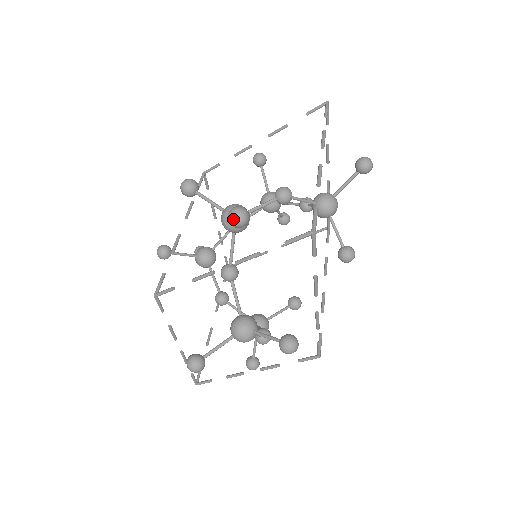
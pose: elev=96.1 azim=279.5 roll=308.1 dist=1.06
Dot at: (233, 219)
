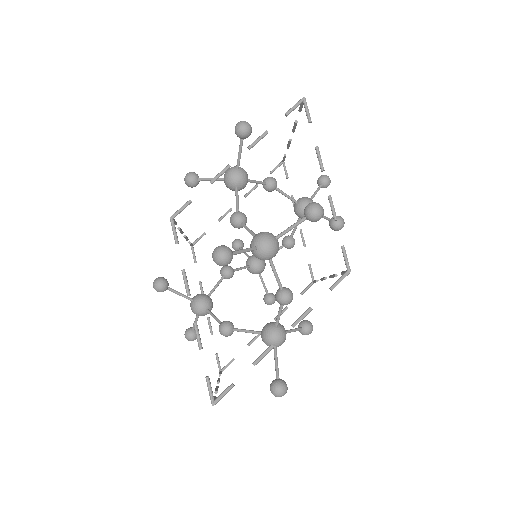
Dot at: (240, 123)
